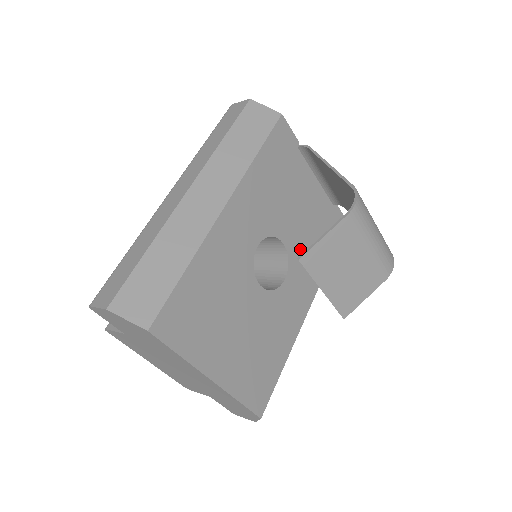
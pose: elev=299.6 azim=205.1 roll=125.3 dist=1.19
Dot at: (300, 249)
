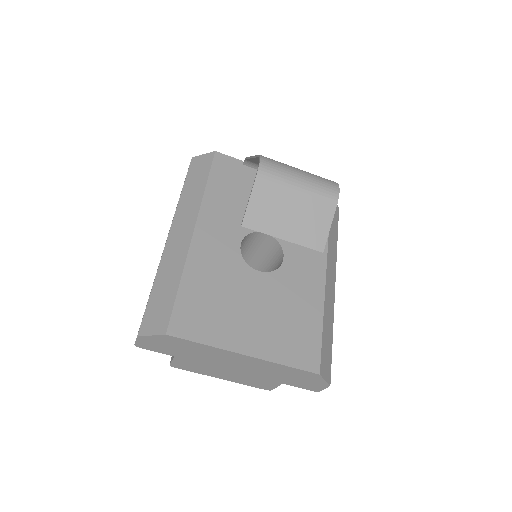
Dot at: occluded
